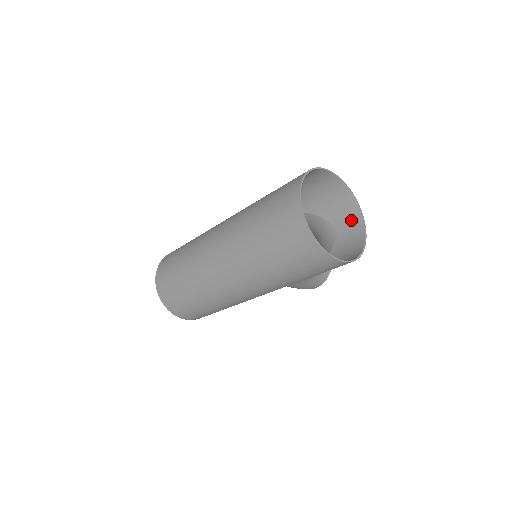
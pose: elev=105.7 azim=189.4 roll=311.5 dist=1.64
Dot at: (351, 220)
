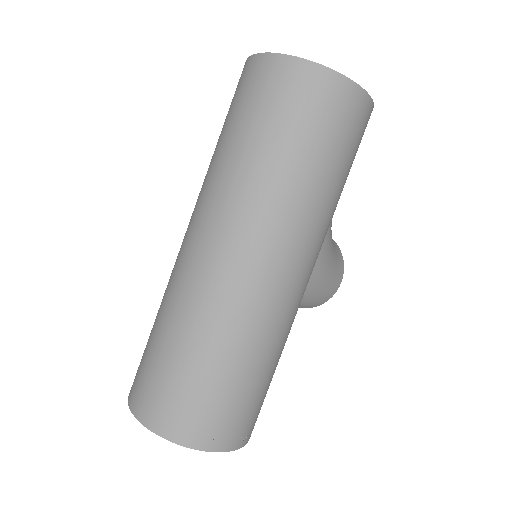
Dot at: occluded
